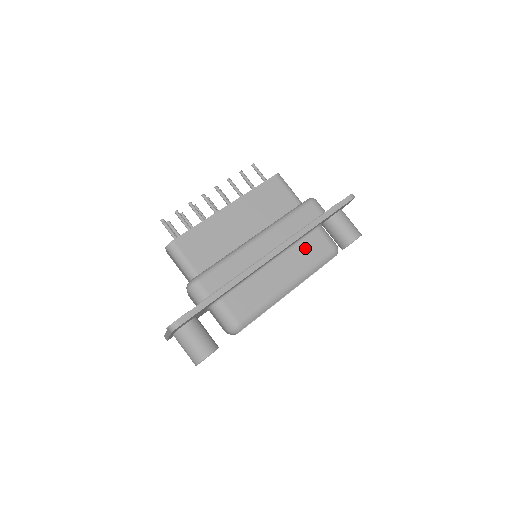
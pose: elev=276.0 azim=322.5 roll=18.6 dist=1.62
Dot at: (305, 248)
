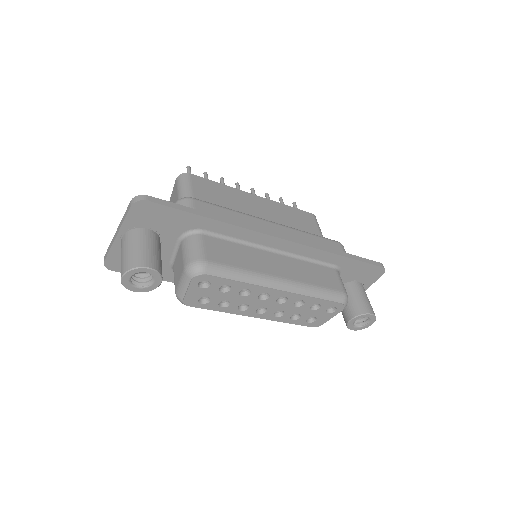
Dot at: (314, 270)
